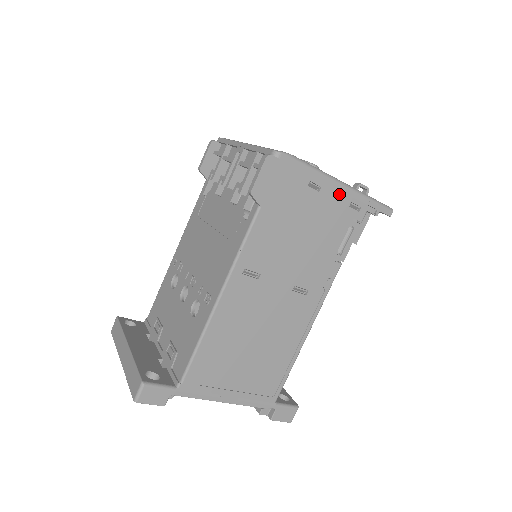
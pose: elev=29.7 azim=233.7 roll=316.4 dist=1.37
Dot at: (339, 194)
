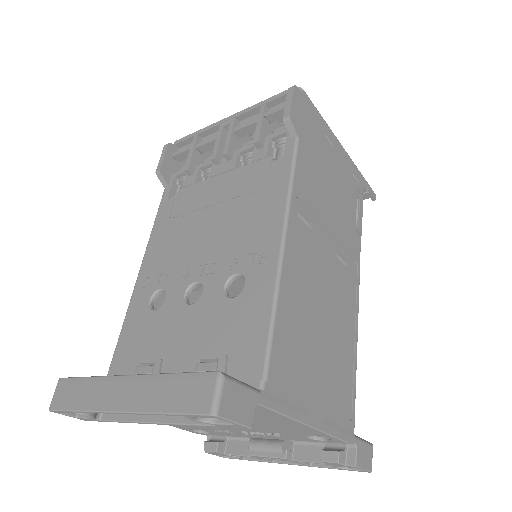
Dot at: (344, 157)
